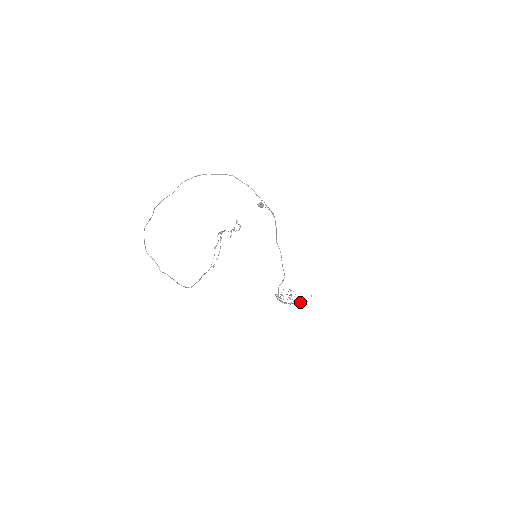
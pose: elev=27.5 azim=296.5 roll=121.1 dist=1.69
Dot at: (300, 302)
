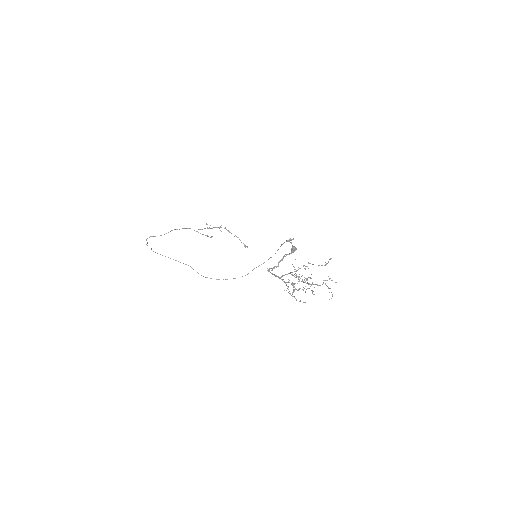
Dot at: (304, 265)
